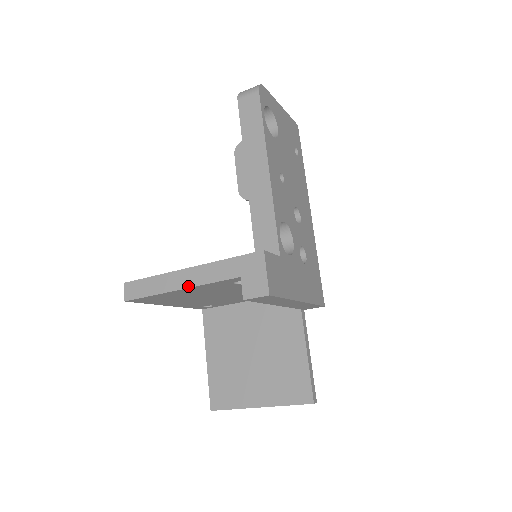
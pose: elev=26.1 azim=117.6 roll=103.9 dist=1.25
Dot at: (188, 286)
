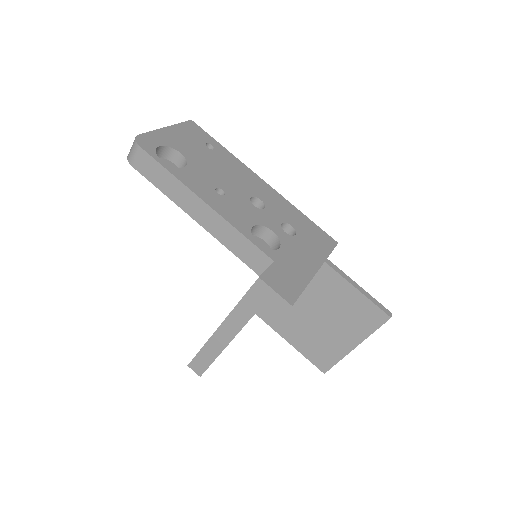
Dot at: (231, 338)
